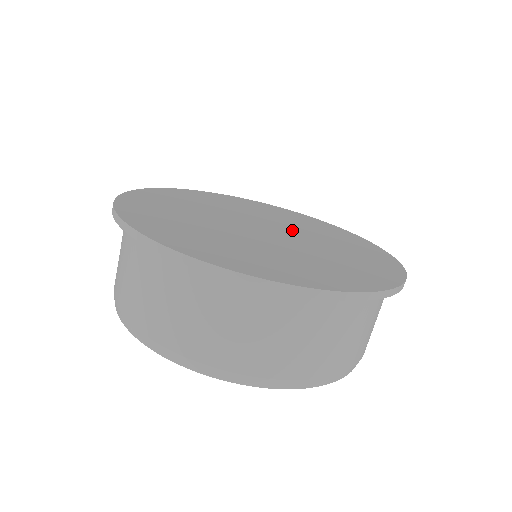
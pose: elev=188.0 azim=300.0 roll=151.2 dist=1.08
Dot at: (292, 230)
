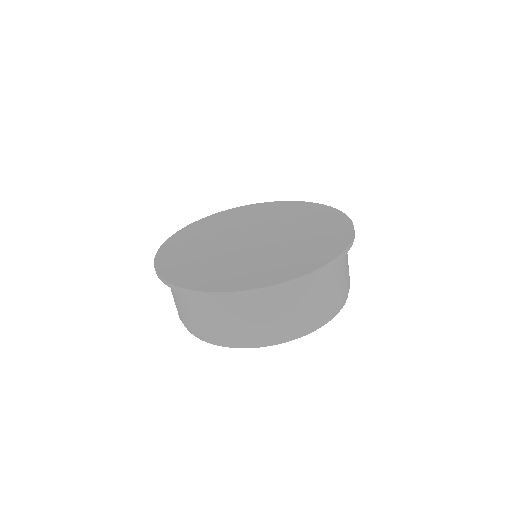
Dot at: (251, 227)
